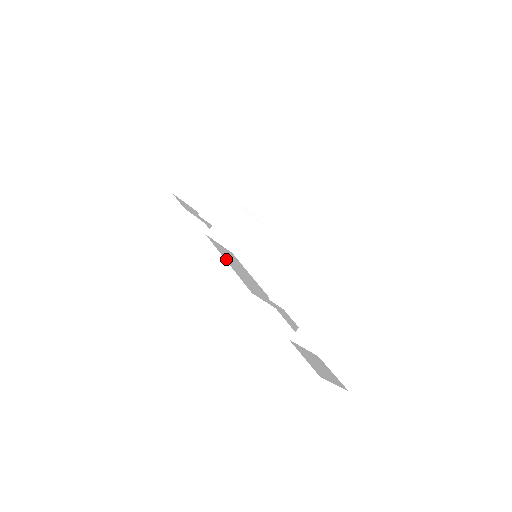
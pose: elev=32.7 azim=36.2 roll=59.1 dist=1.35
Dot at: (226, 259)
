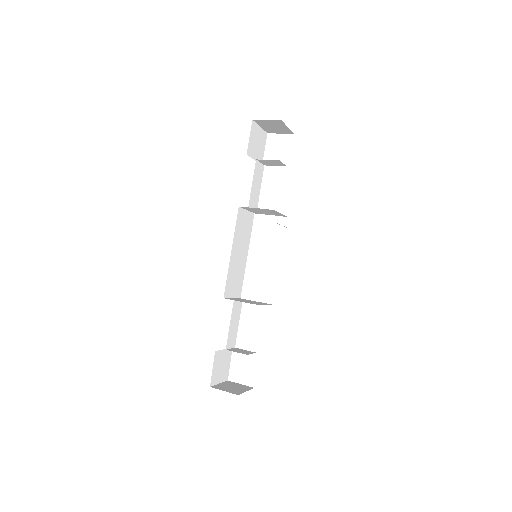
Dot at: (233, 247)
